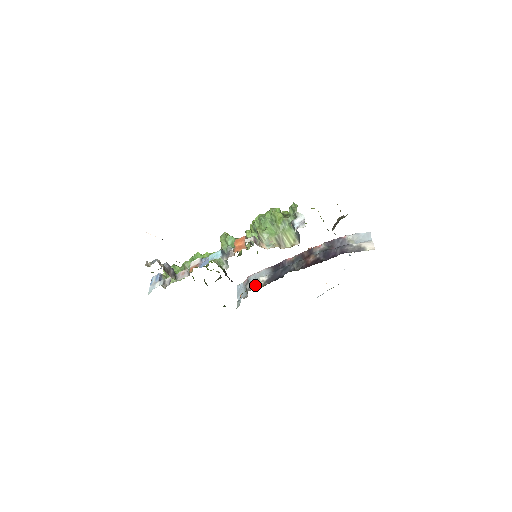
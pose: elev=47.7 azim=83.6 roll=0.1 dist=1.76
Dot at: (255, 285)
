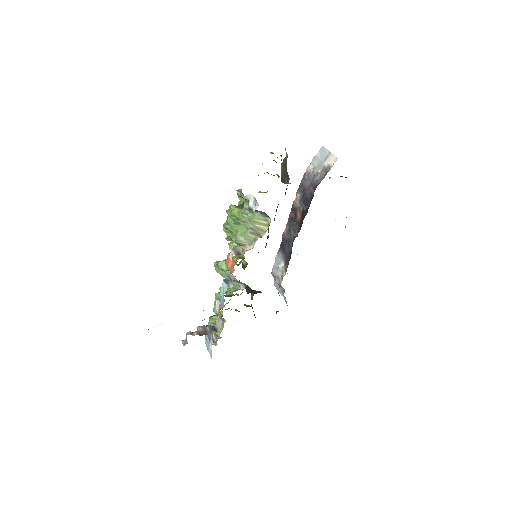
Dot at: (280, 276)
